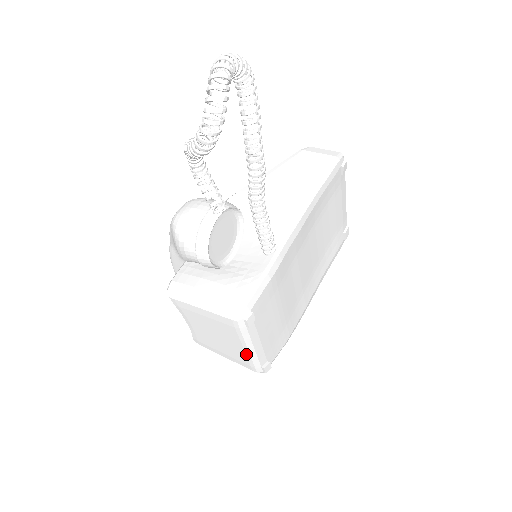
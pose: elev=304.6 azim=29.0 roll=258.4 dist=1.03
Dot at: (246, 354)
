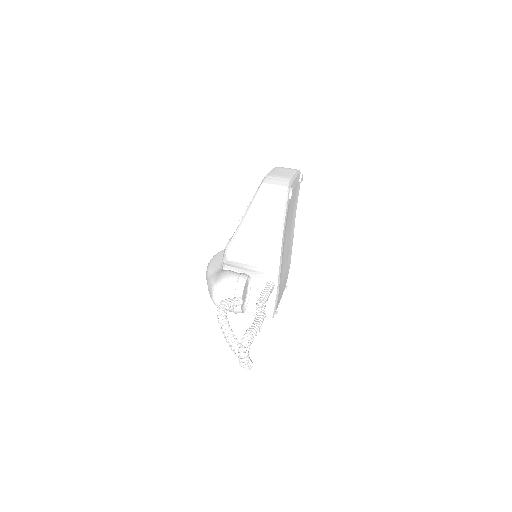
Dot at: occluded
